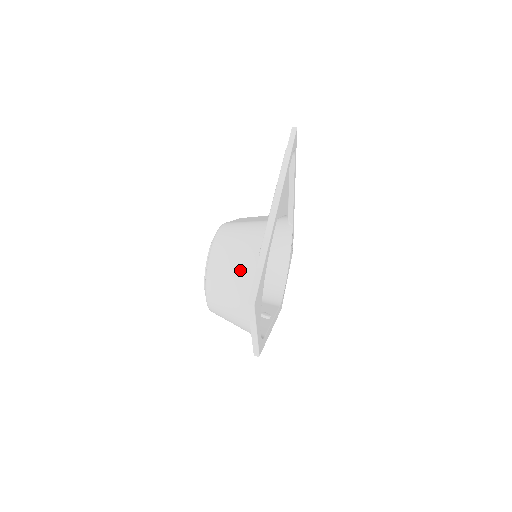
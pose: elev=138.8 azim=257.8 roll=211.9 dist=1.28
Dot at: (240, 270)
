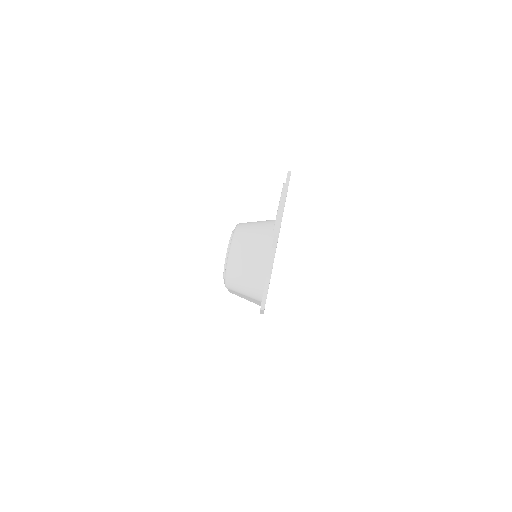
Dot at: (258, 242)
